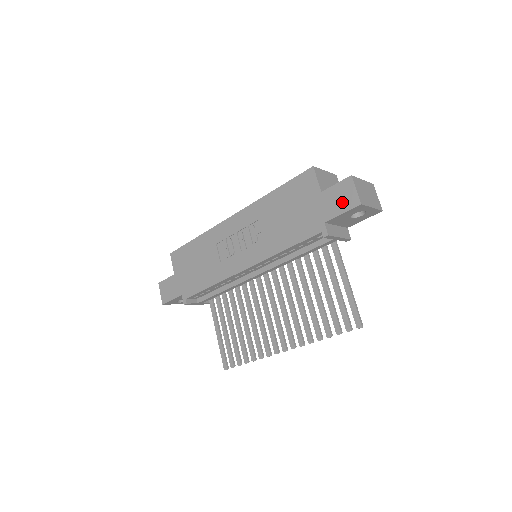
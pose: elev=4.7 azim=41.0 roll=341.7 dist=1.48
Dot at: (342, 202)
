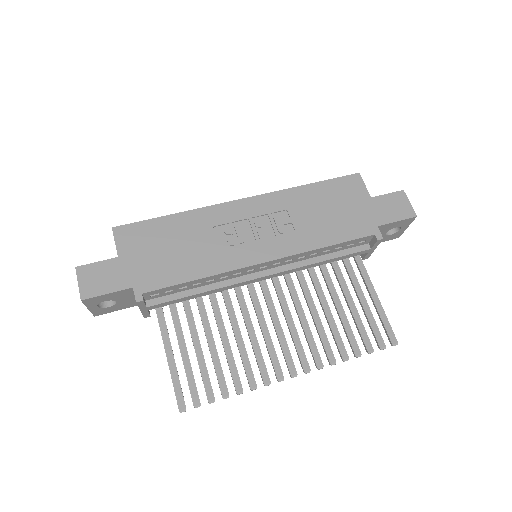
Dot at: (396, 211)
